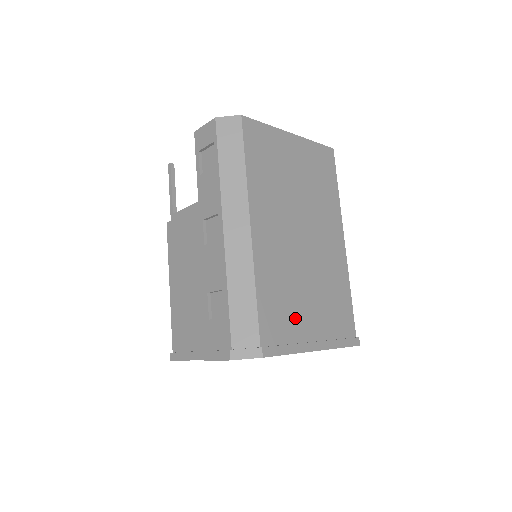
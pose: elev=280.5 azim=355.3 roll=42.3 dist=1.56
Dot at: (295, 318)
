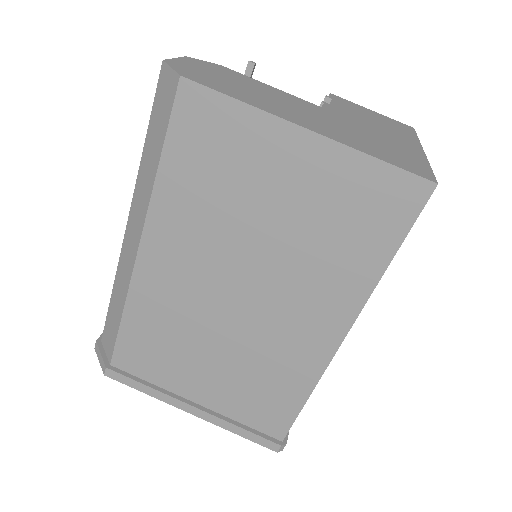
Dot at: (175, 369)
